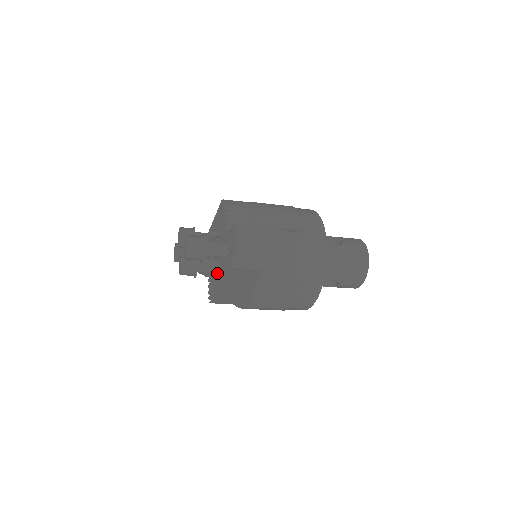
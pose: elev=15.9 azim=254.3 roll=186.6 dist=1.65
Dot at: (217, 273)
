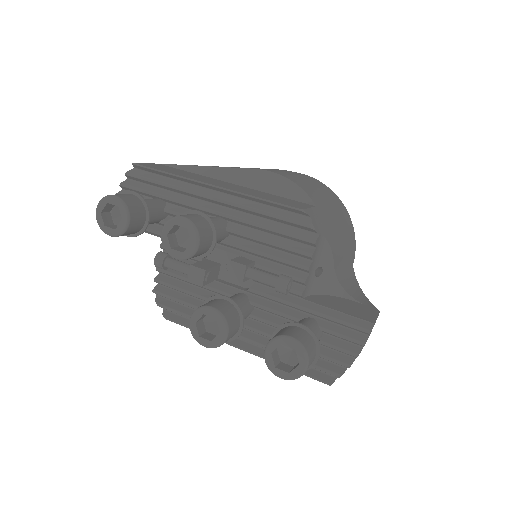
Dot at: occluded
